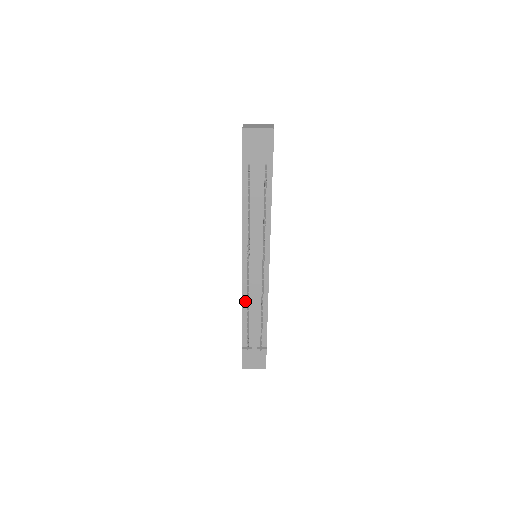
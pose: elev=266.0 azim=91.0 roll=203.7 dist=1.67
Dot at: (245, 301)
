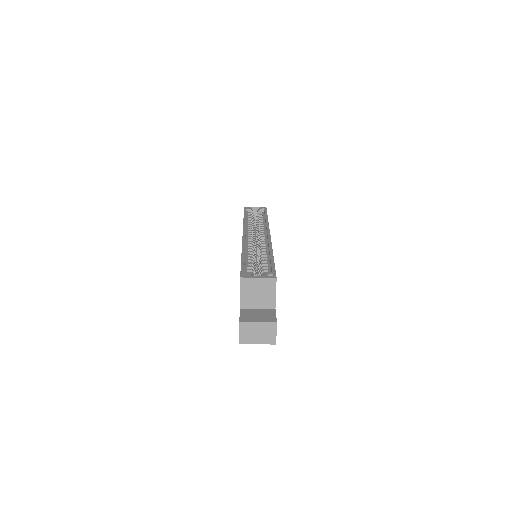
Dot at: occluded
